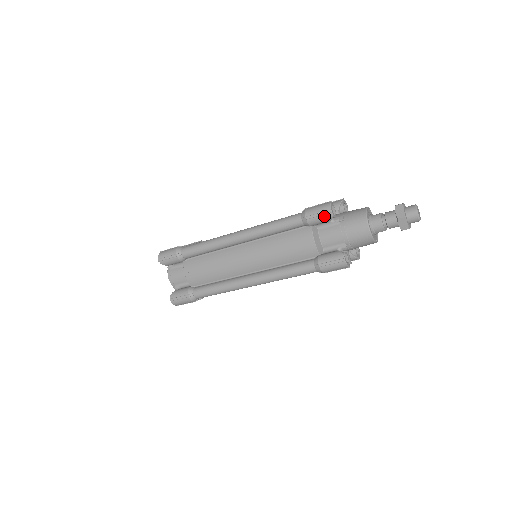
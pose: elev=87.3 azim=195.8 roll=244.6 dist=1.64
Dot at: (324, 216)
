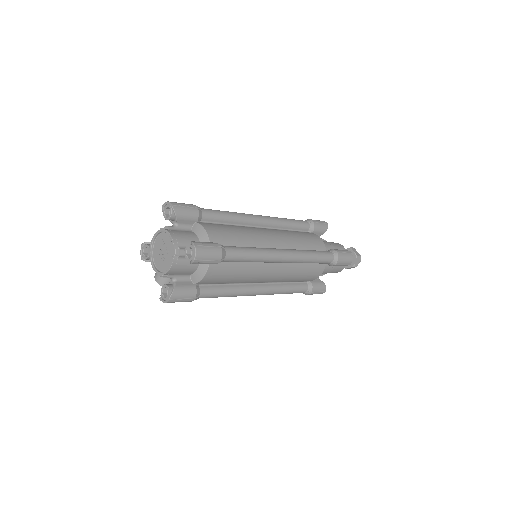
Dot at: (344, 265)
